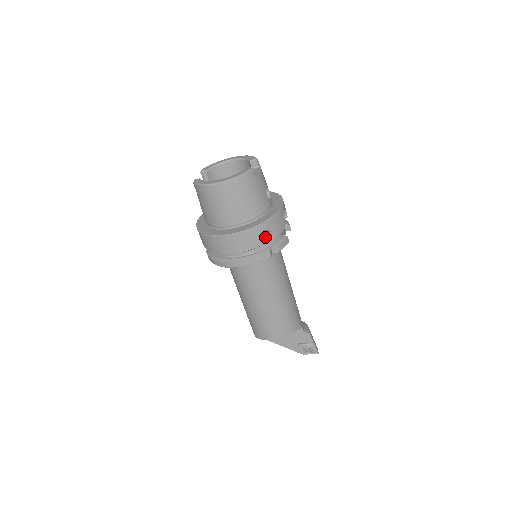
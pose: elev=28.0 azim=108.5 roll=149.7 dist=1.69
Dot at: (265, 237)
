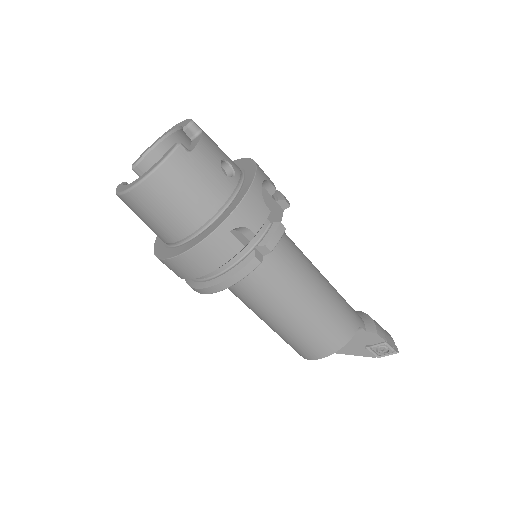
Dot at: (238, 239)
